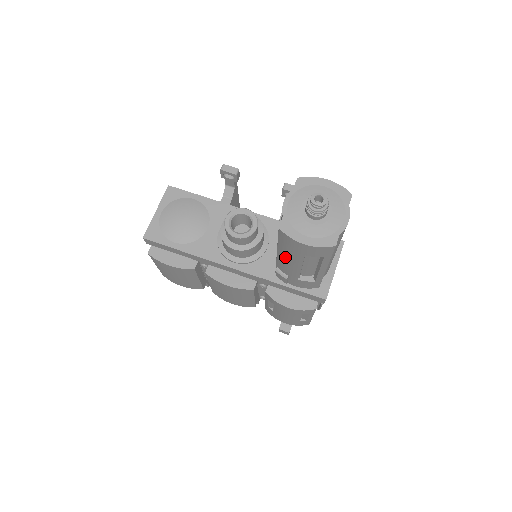
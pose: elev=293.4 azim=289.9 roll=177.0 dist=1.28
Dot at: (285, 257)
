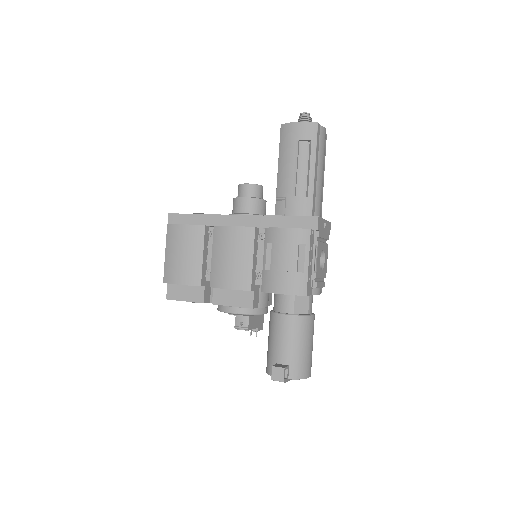
Dot at: (284, 162)
